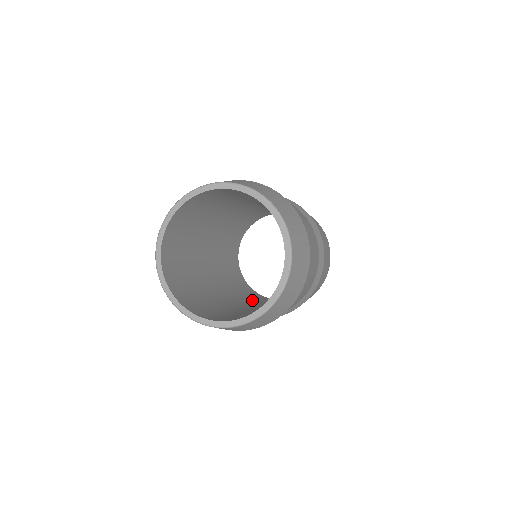
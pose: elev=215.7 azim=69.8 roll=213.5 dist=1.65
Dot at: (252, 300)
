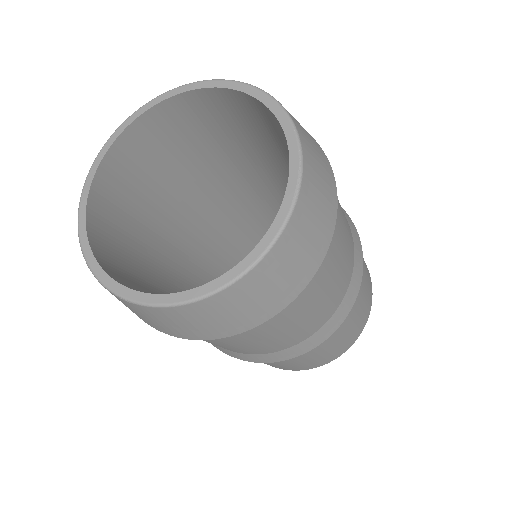
Dot at: occluded
